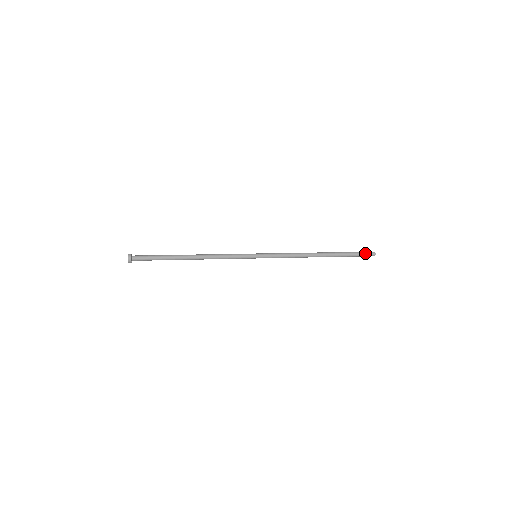
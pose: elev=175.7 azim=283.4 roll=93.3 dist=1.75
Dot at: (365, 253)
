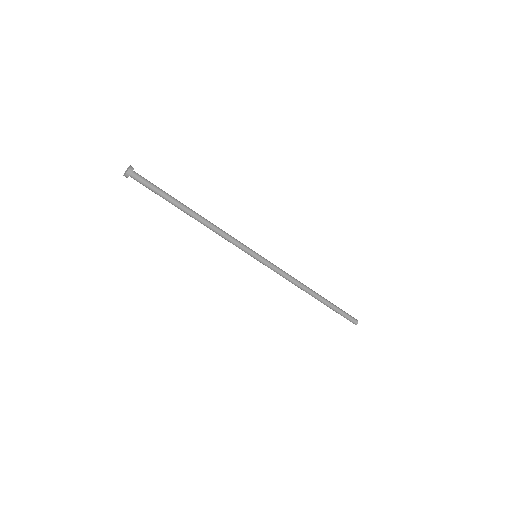
Dot at: (348, 315)
